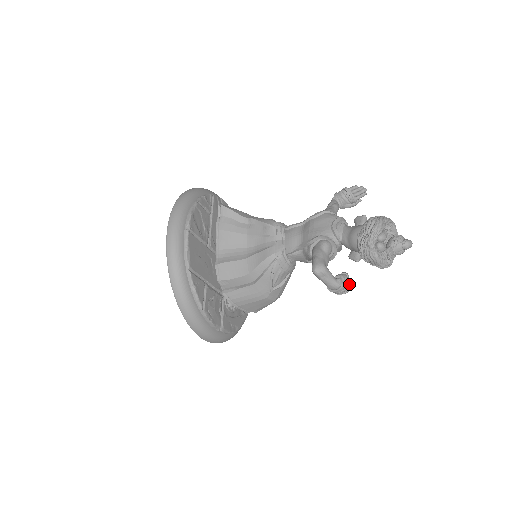
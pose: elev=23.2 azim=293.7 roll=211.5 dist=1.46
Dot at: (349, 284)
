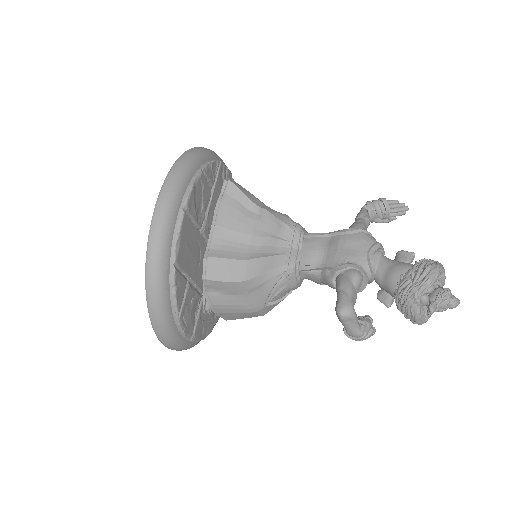
Dot at: (371, 333)
